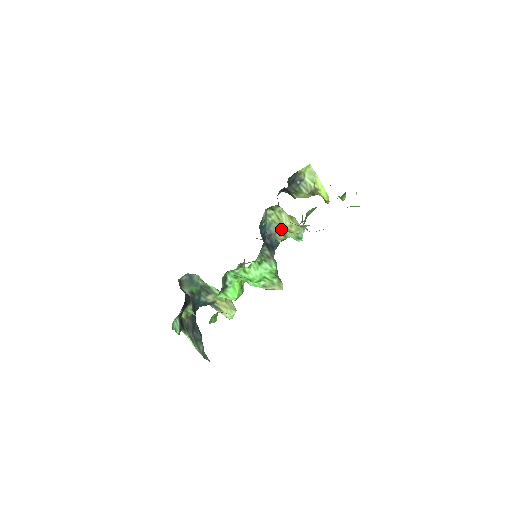
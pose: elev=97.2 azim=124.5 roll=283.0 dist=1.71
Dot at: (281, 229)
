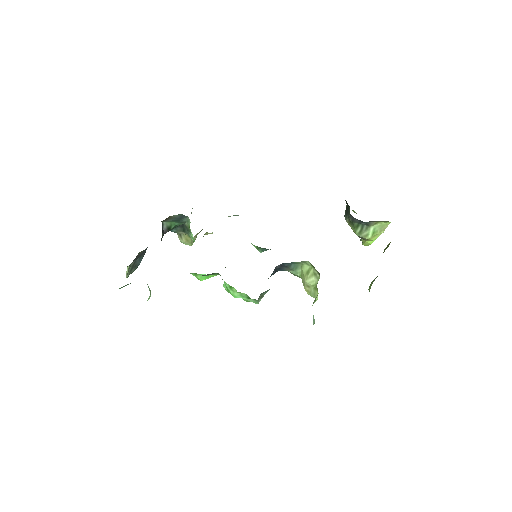
Dot at: (299, 273)
